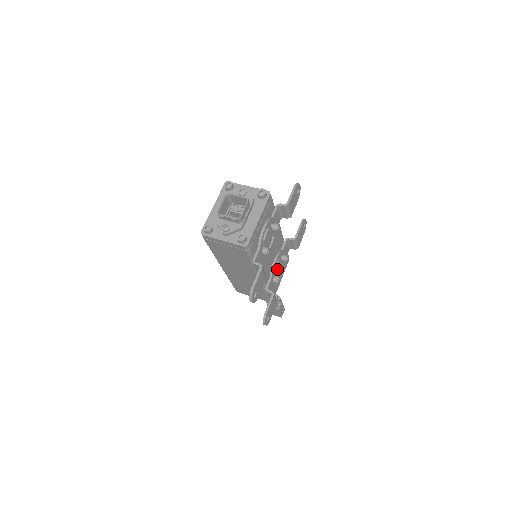
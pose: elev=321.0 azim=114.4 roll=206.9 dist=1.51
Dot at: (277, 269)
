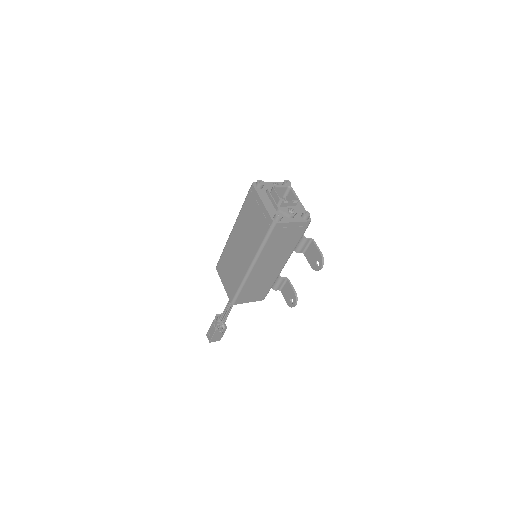
Dot at: occluded
